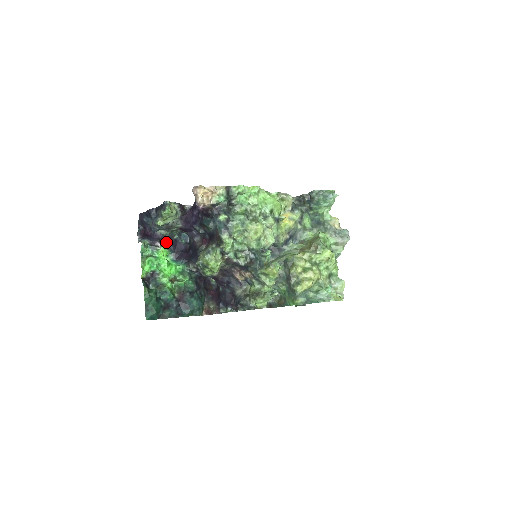
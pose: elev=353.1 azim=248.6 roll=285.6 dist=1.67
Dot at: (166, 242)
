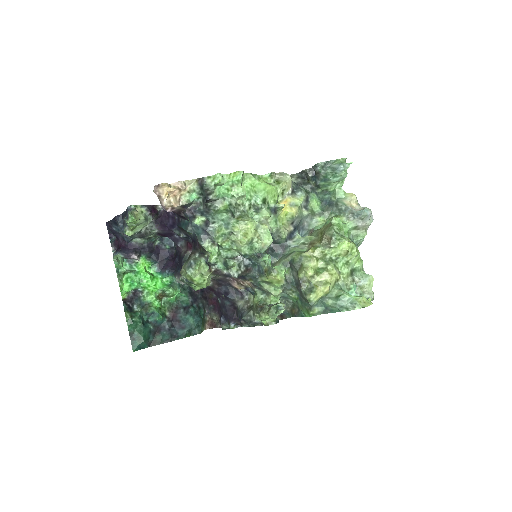
Dot at: (145, 252)
